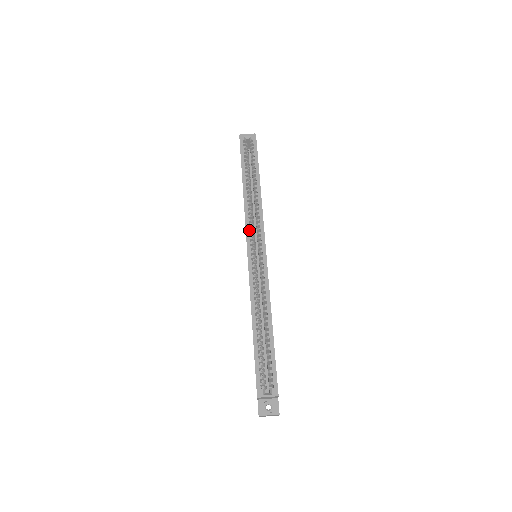
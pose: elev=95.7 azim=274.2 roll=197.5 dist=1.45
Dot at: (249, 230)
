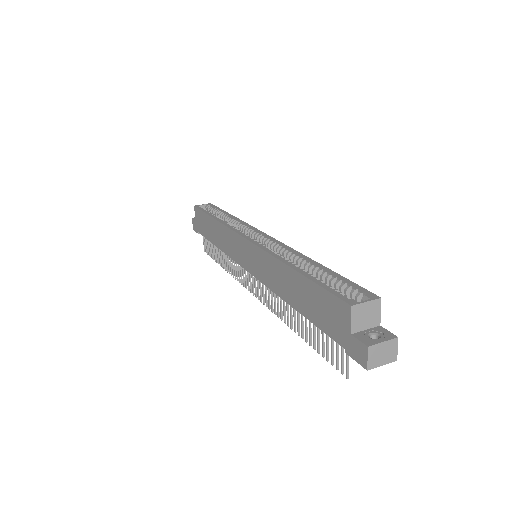
Dot at: (238, 231)
